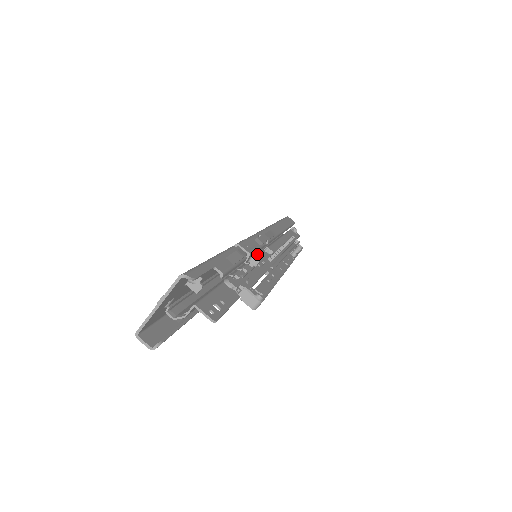
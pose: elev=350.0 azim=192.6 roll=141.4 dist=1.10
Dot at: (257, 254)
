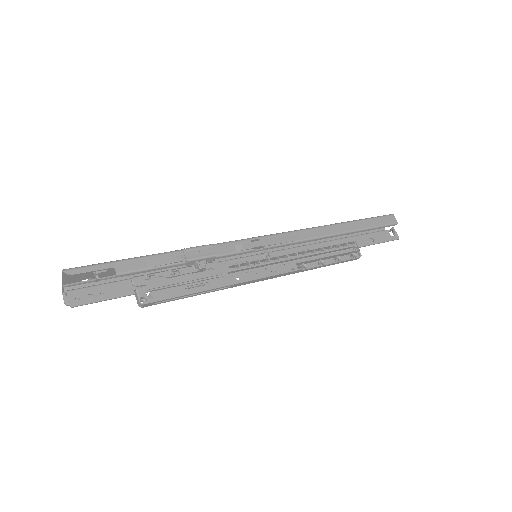
Dot at: occluded
